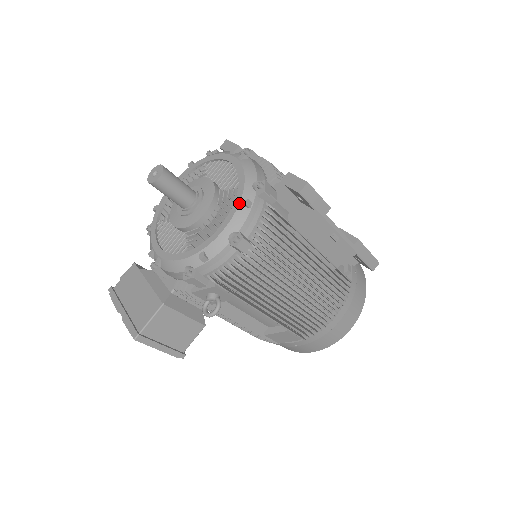
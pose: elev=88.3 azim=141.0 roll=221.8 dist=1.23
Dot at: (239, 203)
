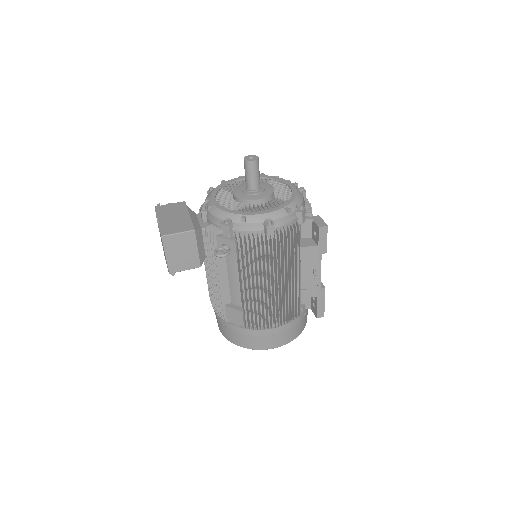
Dot at: (284, 207)
